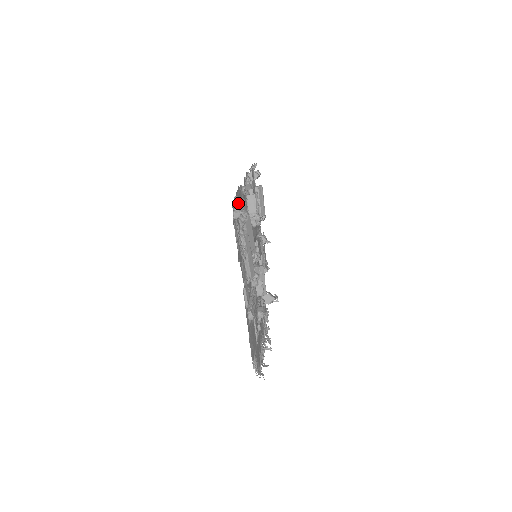
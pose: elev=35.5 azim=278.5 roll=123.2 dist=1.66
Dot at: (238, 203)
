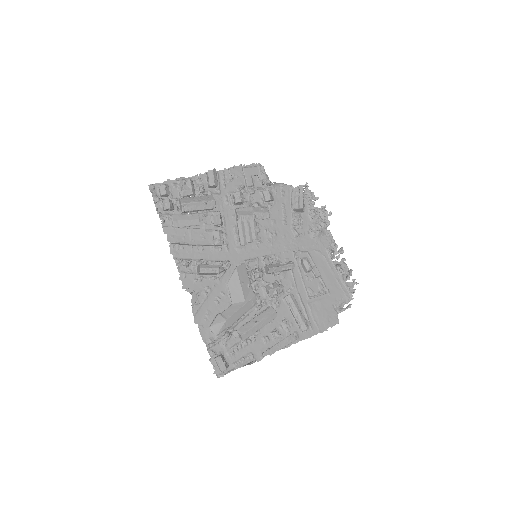
Dot at: (215, 360)
